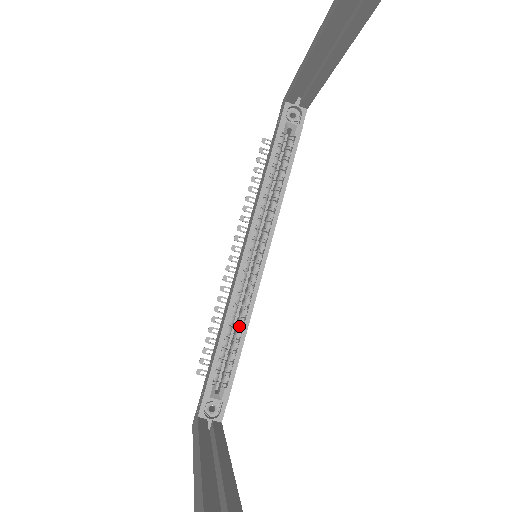
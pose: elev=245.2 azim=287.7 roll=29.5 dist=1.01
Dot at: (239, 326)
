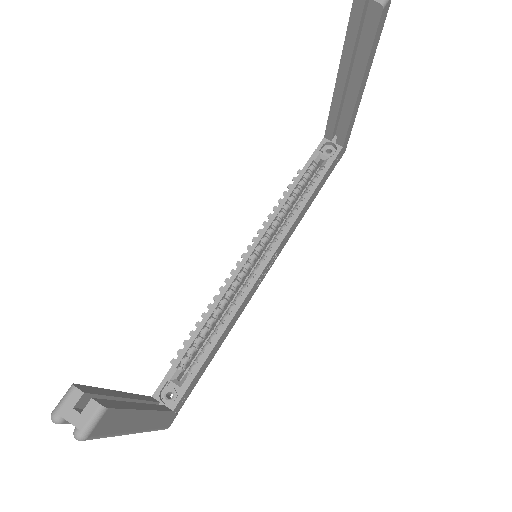
Dot at: (222, 321)
